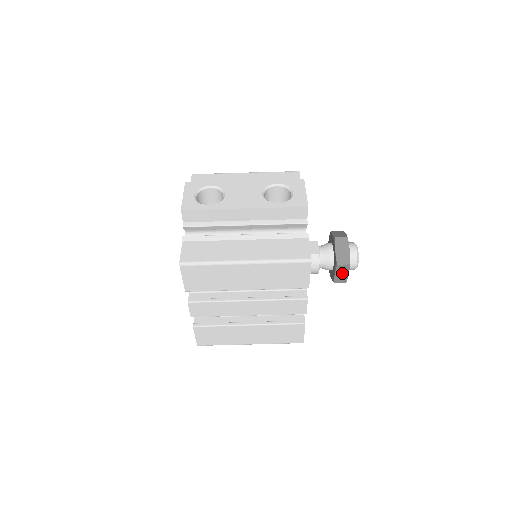
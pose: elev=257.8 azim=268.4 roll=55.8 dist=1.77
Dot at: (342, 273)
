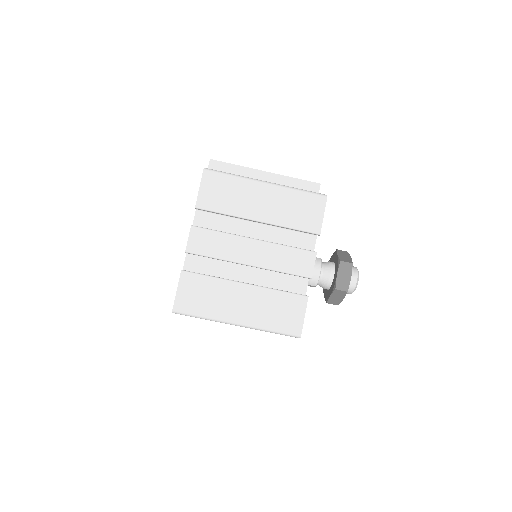
Dot at: (344, 275)
